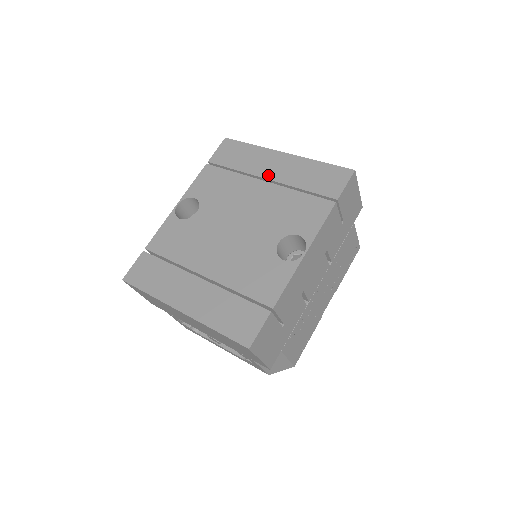
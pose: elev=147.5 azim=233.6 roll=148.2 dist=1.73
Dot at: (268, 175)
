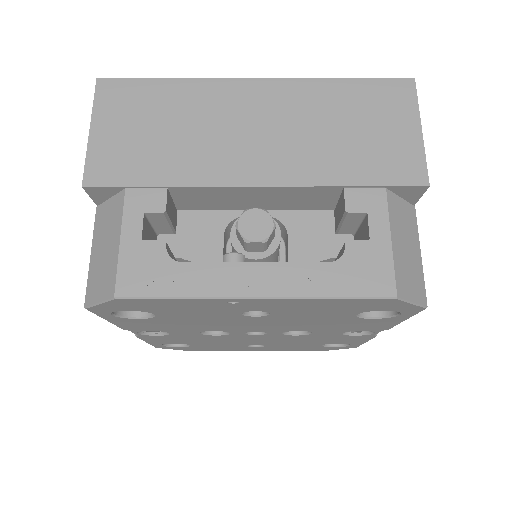
Dot at: occluded
